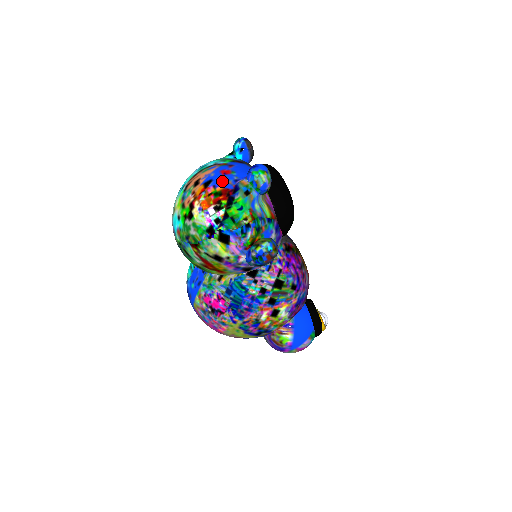
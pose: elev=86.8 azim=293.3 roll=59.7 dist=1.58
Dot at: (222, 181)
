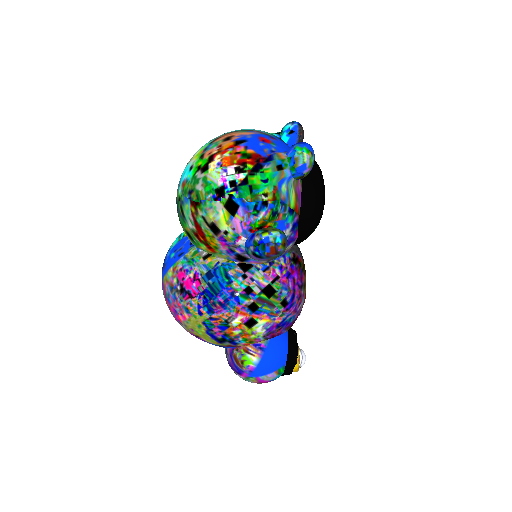
Dot at: (257, 146)
